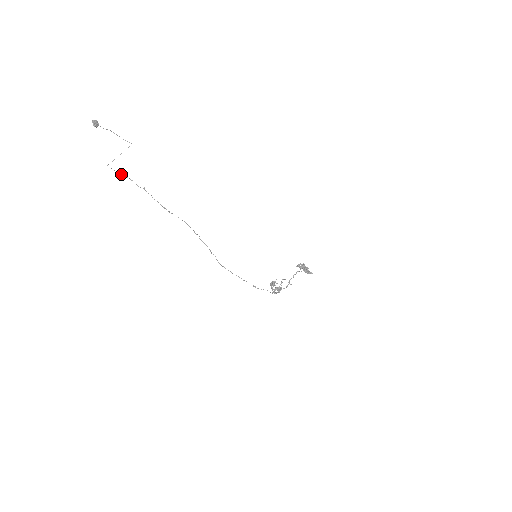
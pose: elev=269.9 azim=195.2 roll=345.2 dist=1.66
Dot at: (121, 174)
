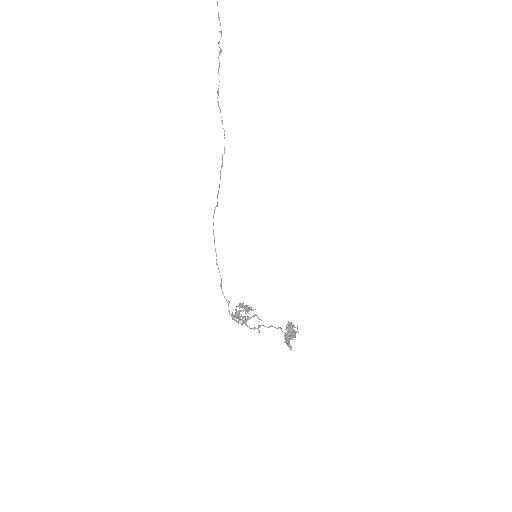
Dot at: occluded
